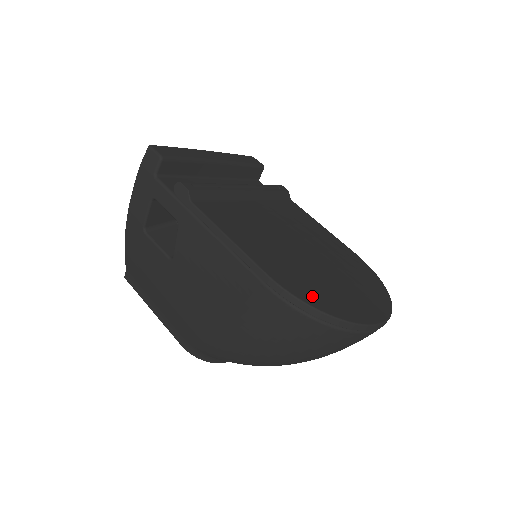
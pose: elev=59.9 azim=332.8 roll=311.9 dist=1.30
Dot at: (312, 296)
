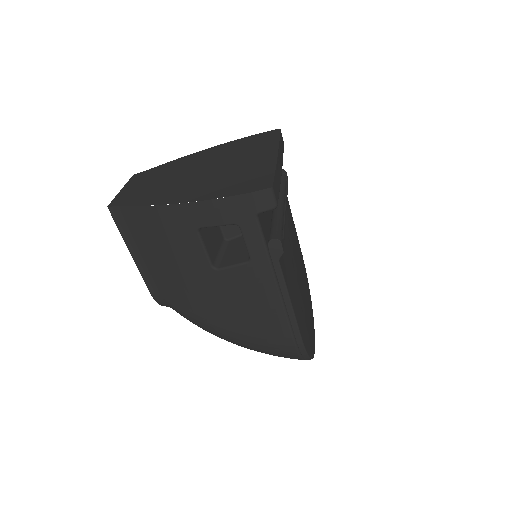
Dot at: (308, 344)
